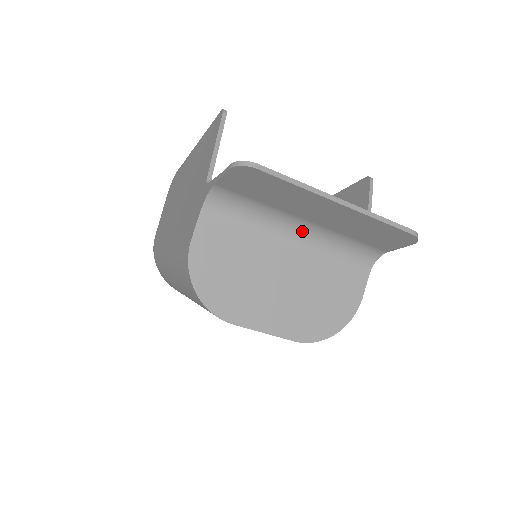
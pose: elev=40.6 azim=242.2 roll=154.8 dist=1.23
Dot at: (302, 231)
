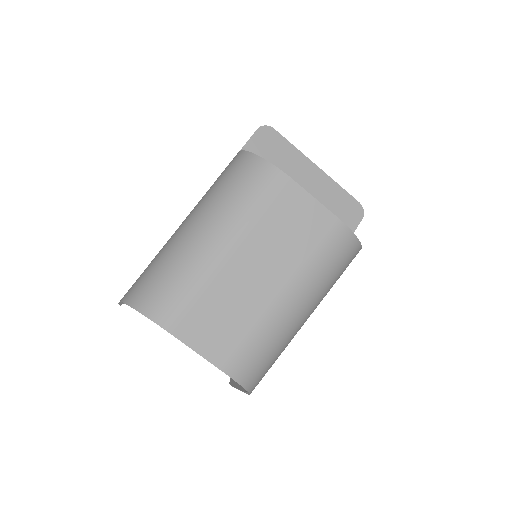
Dot at: occluded
